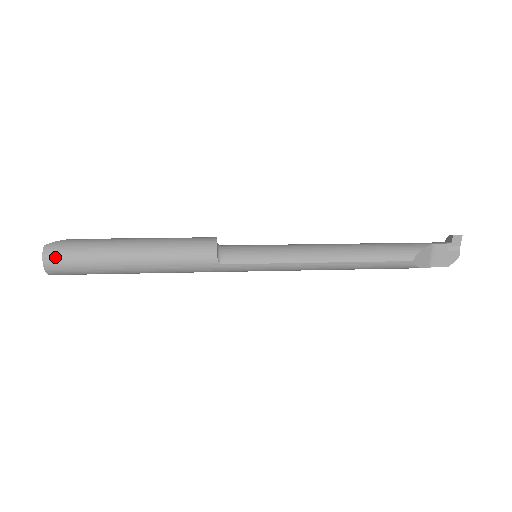
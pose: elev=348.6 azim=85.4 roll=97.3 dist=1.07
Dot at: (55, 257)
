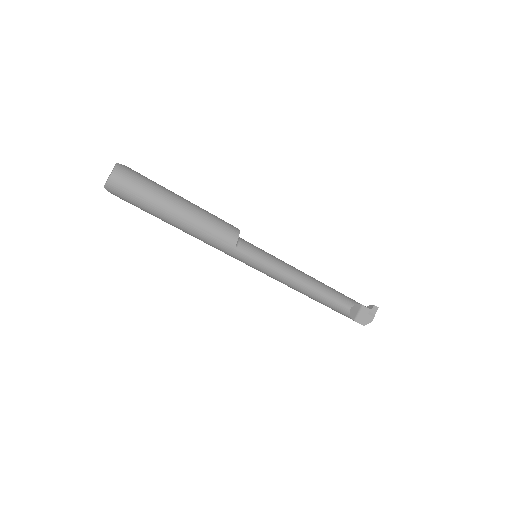
Dot at: (123, 176)
